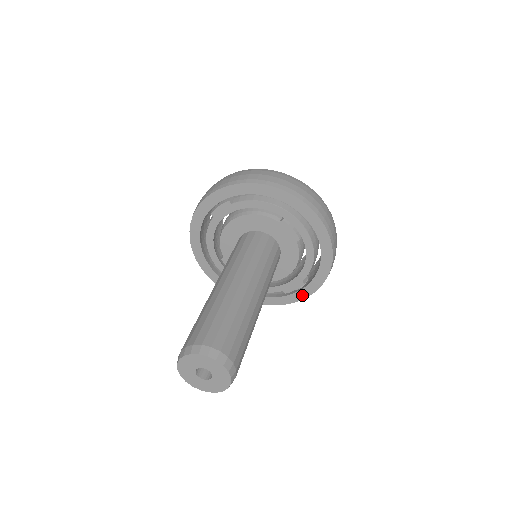
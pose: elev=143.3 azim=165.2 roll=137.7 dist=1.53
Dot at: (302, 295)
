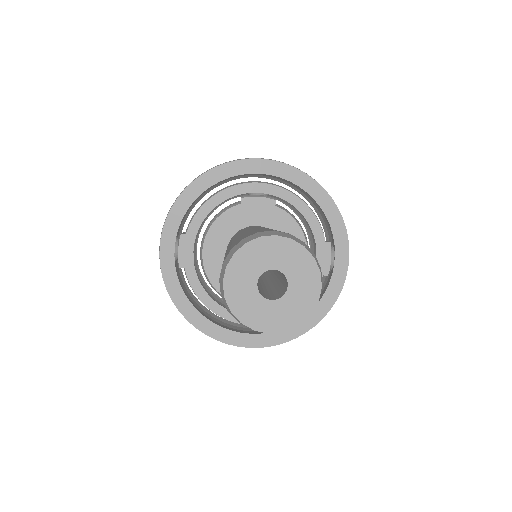
Dot at: (343, 258)
